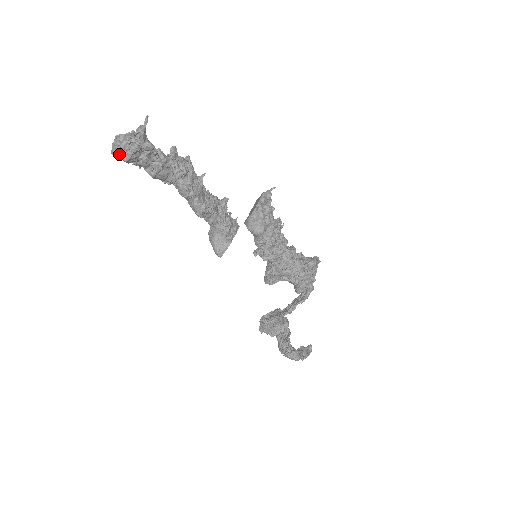
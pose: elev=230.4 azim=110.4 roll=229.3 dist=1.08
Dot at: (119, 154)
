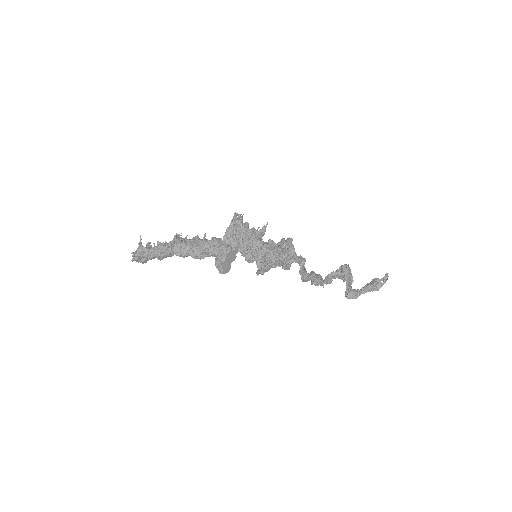
Dot at: occluded
